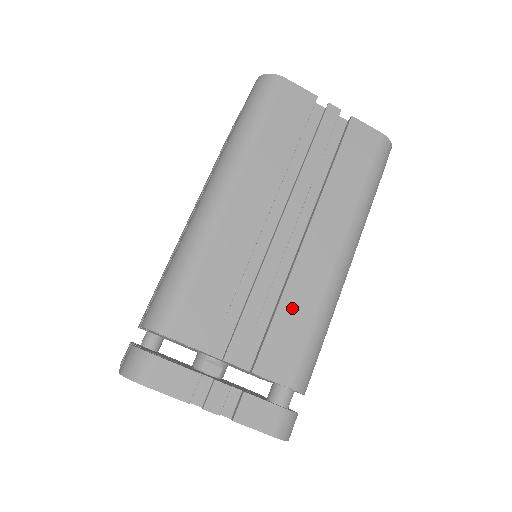
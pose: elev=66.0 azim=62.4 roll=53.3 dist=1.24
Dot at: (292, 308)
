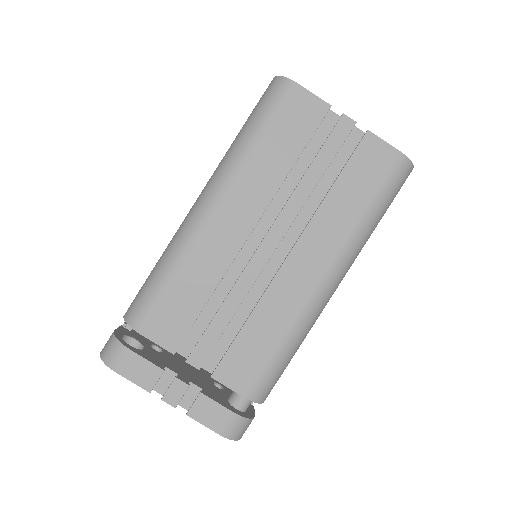
Dot at: (260, 325)
